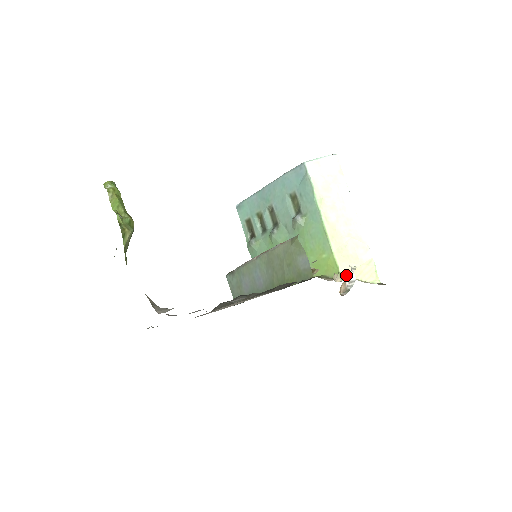
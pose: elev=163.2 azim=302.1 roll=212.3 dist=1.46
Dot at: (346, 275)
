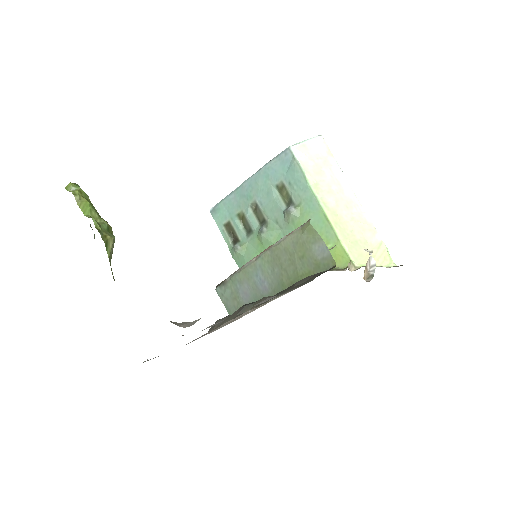
Dot at: (358, 262)
